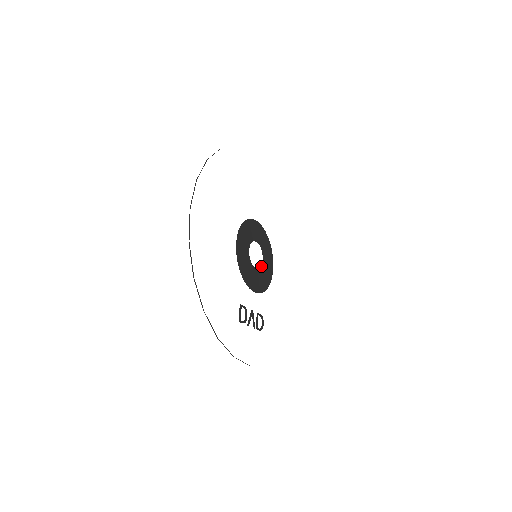
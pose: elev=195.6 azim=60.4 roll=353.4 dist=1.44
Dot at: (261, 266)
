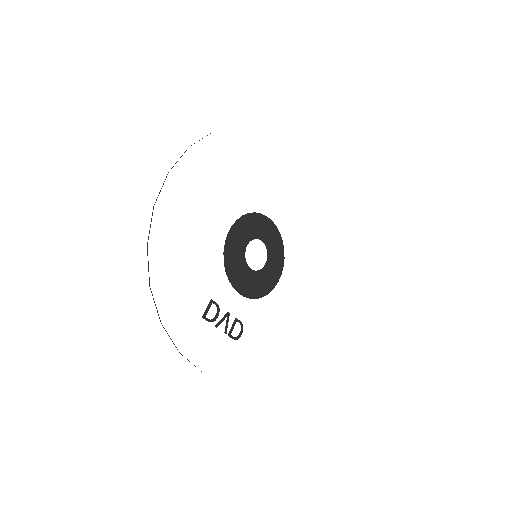
Dot at: (261, 270)
